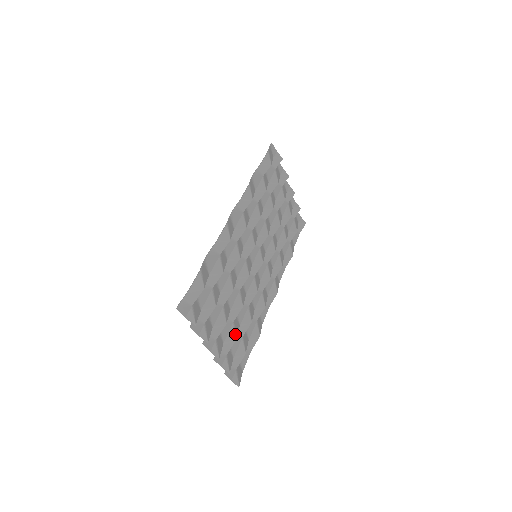
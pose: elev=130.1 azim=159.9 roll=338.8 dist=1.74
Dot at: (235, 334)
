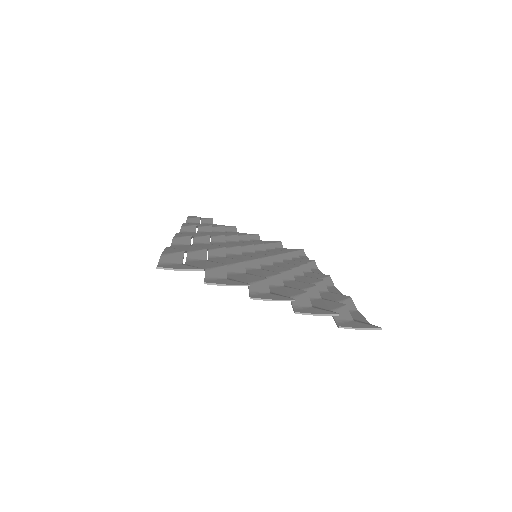
Dot at: (299, 290)
